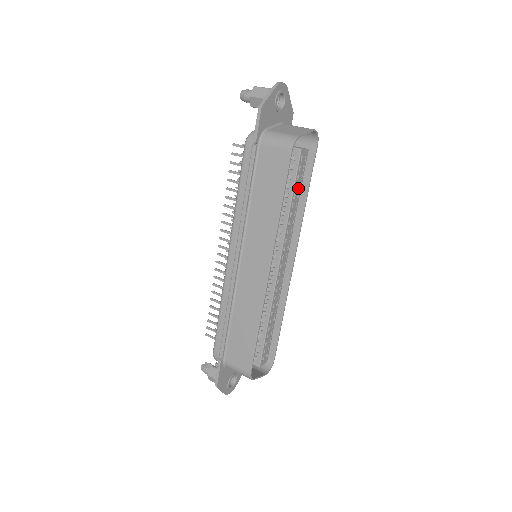
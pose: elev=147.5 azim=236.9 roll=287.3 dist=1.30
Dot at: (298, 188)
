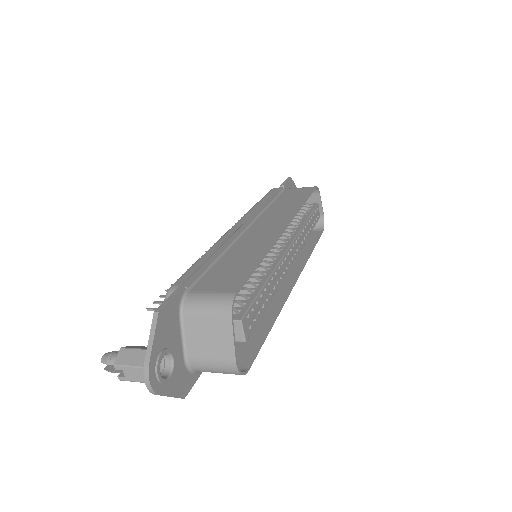
Dot at: (312, 224)
